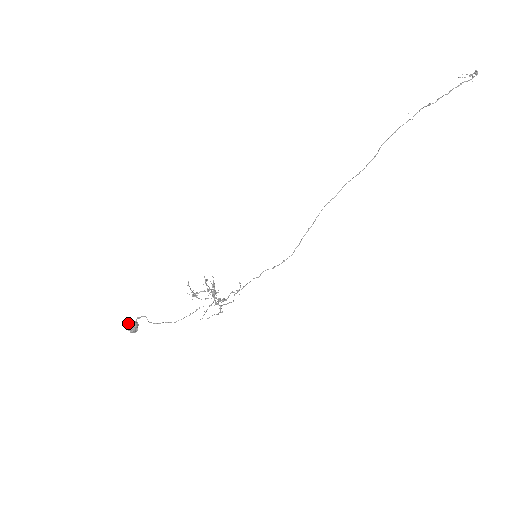
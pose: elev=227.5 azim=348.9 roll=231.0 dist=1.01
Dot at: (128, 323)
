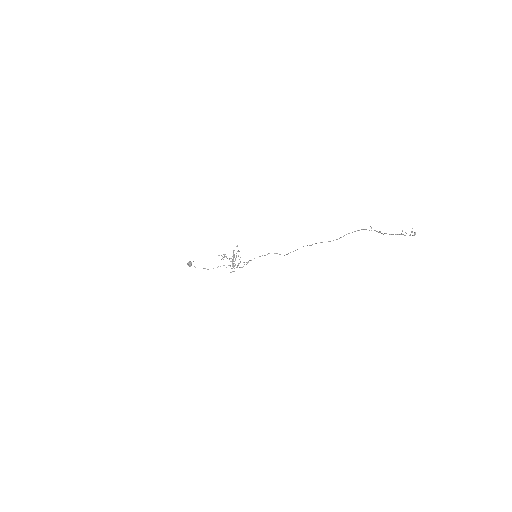
Dot at: (188, 262)
